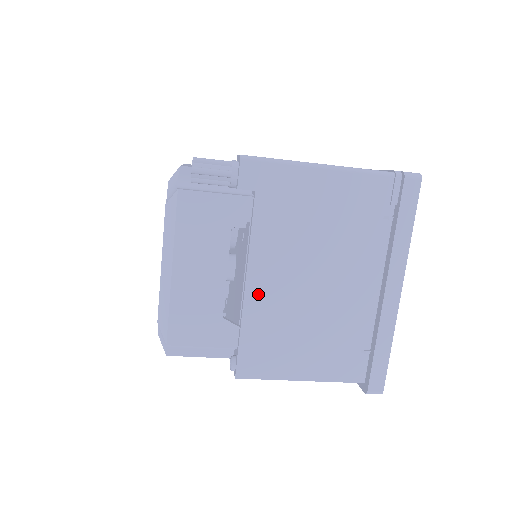
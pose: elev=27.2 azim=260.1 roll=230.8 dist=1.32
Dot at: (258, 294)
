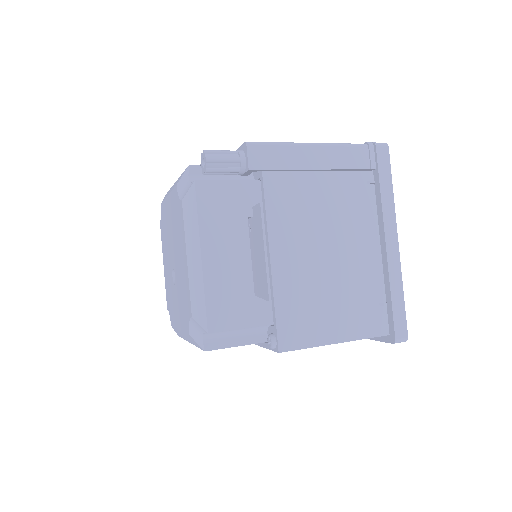
Dot at: (283, 265)
